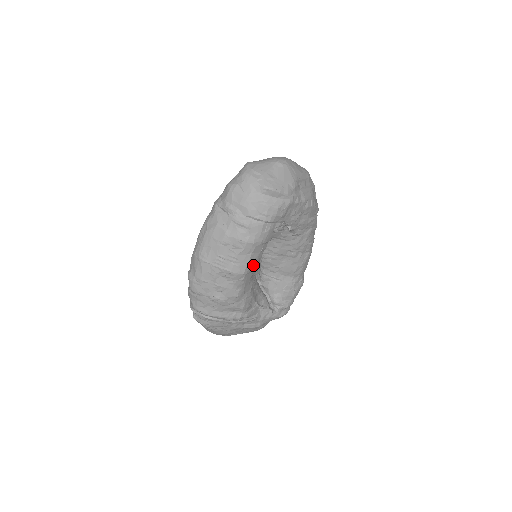
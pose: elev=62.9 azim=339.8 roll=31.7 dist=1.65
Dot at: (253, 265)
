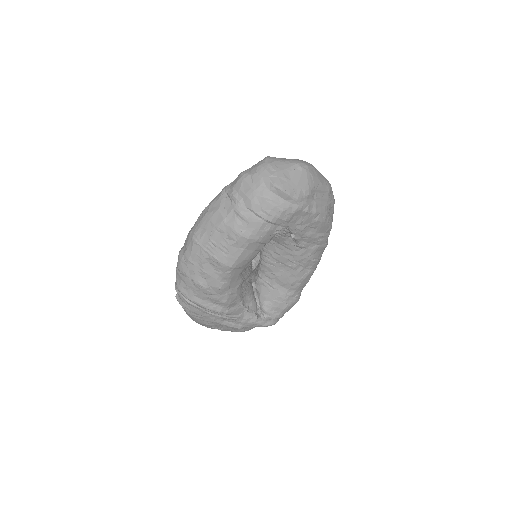
Dot at: (244, 262)
